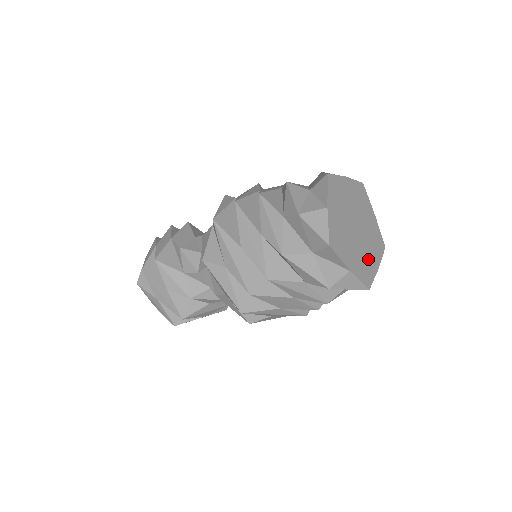
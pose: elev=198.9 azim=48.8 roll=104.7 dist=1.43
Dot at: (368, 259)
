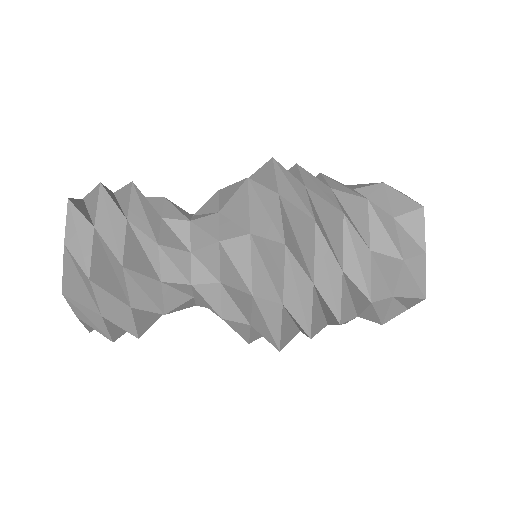
Dot at: occluded
